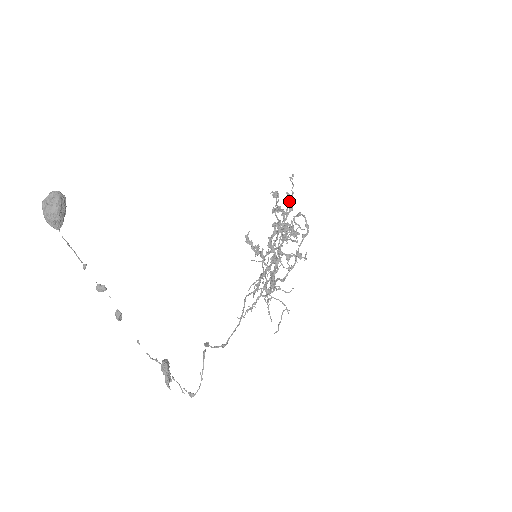
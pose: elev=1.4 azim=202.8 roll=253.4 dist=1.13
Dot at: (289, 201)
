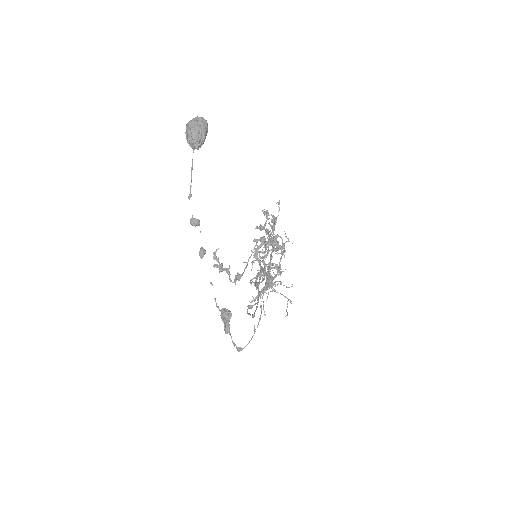
Dot at: (273, 222)
